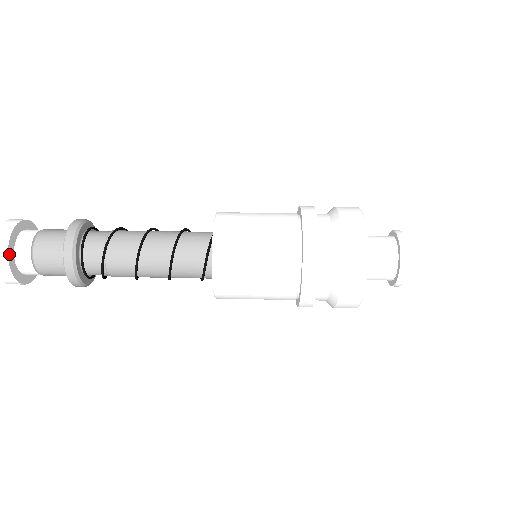
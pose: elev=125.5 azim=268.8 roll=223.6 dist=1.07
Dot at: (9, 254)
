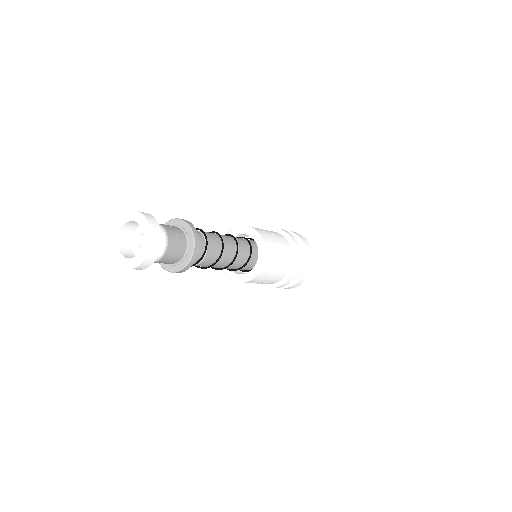
Dot at: (157, 226)
